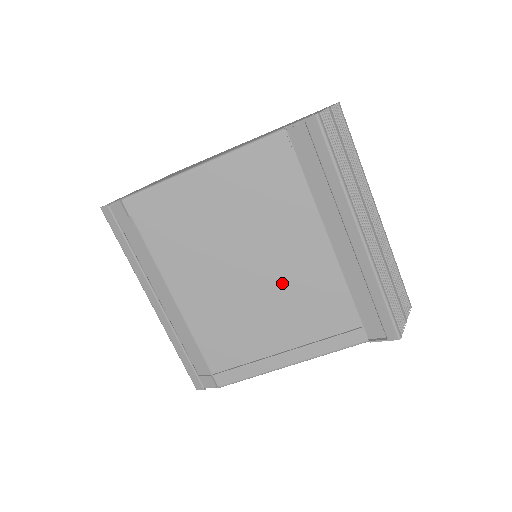
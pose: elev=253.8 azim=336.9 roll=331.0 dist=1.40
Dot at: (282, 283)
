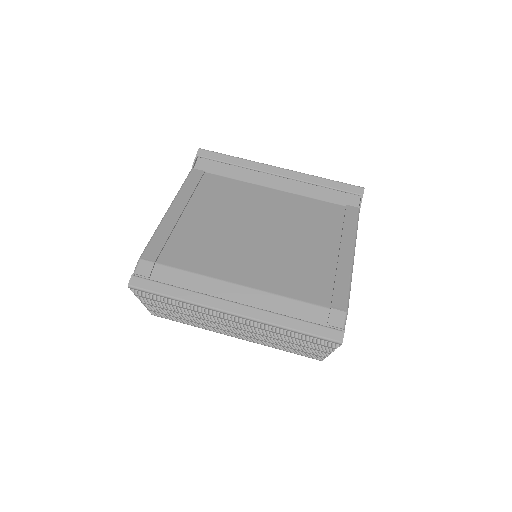
Dot at: (283, 222)
